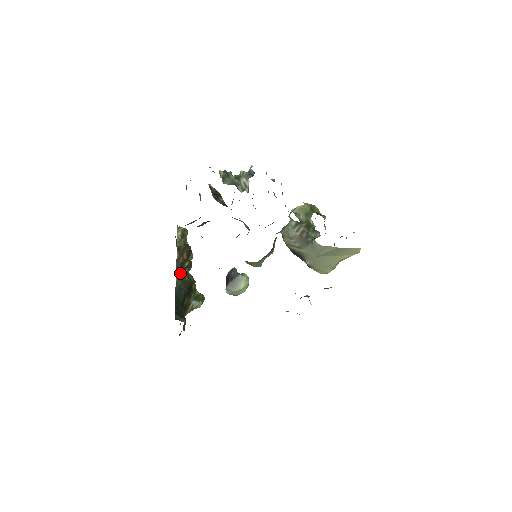
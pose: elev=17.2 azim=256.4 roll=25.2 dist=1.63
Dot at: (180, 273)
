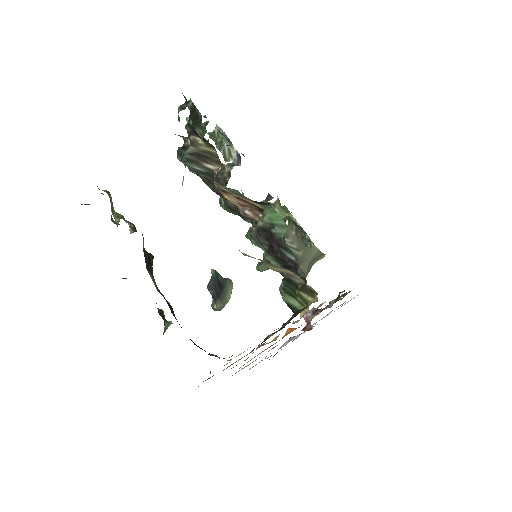
Dot at: (153, 276)
